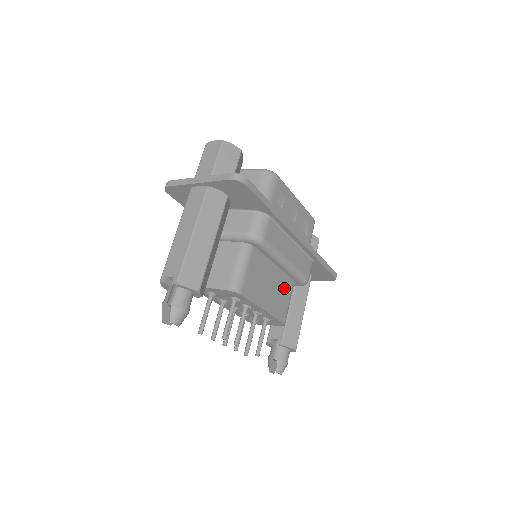
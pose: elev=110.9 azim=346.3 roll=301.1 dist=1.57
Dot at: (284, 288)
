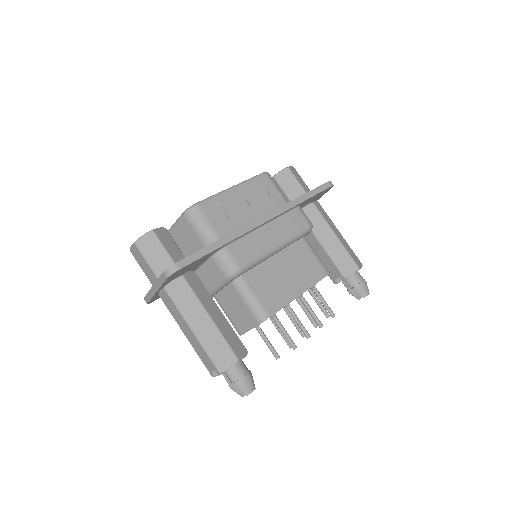
Dot at: (299, 255)
